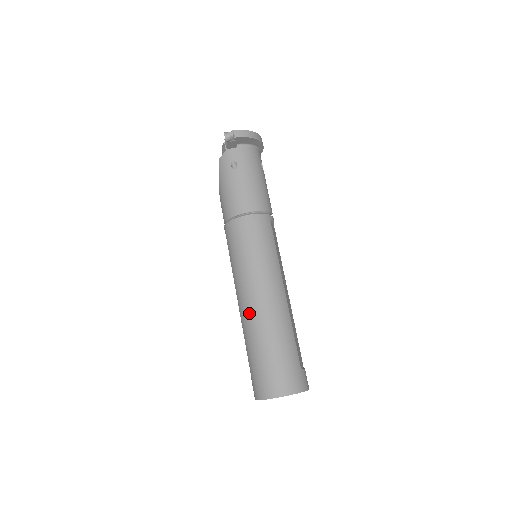
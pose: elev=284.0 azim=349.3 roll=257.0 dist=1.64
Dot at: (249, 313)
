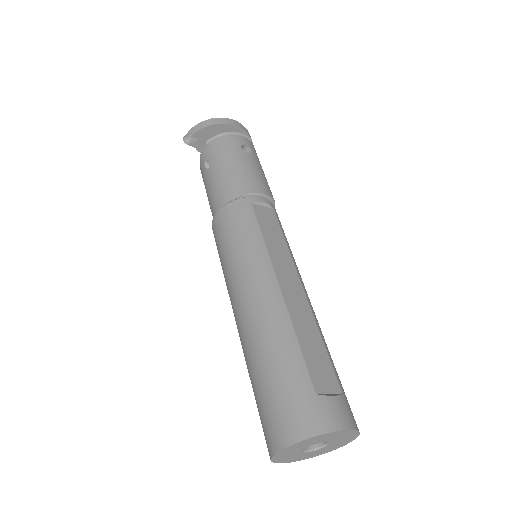
Dot at: (238, 332)
